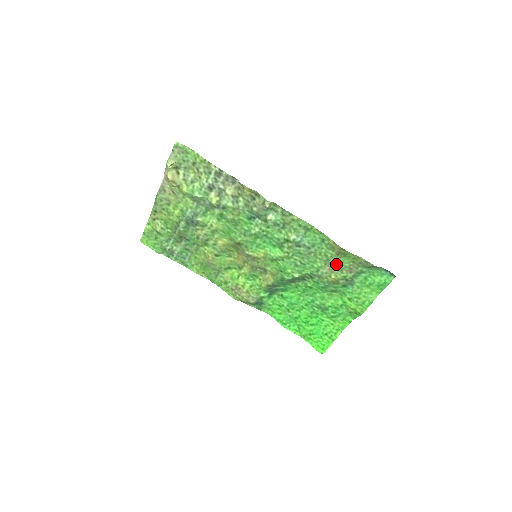
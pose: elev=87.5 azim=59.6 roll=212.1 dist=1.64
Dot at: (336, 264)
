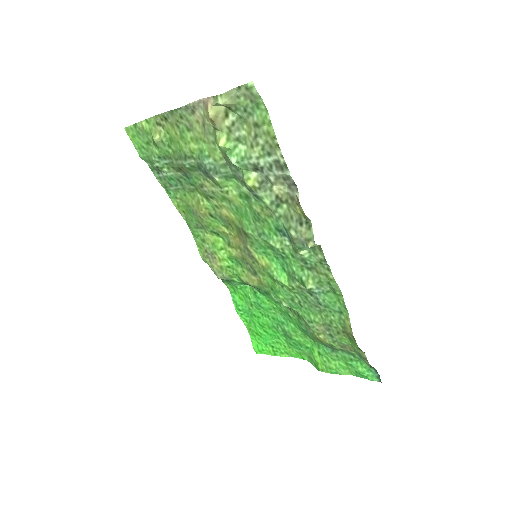
Dot at: (334, 334)
